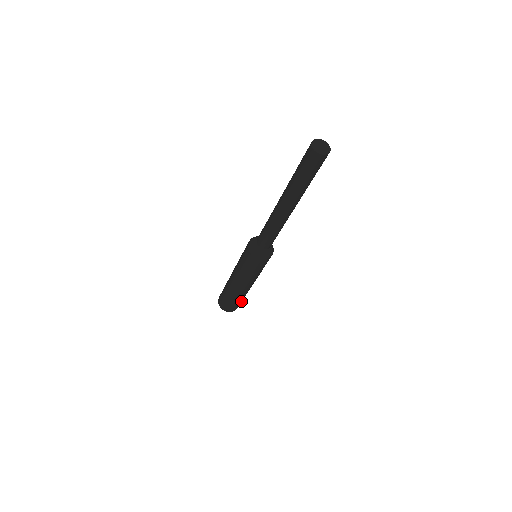
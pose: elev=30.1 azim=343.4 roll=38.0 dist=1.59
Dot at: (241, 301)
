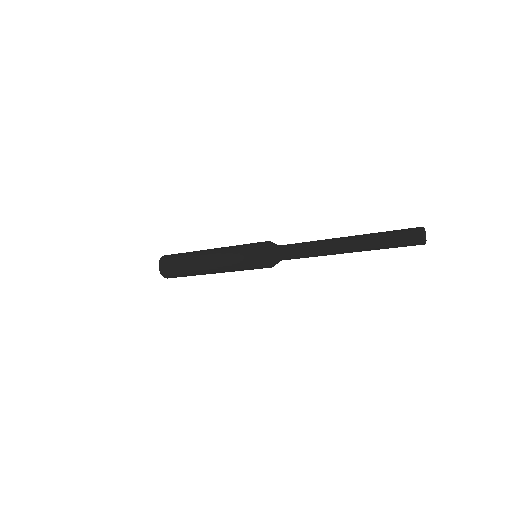
Dot at: occluded
